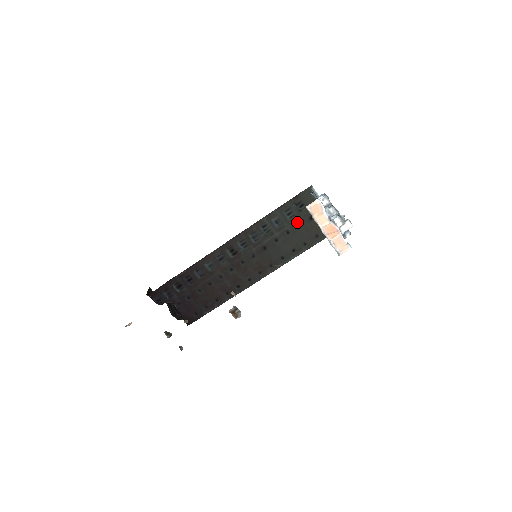
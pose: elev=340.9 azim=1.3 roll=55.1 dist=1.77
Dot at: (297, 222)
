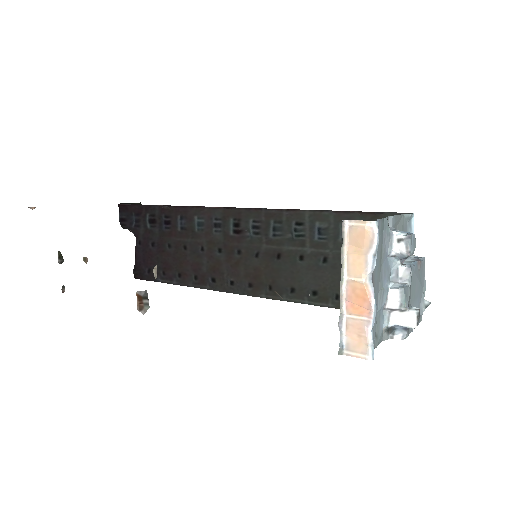
Dot at: occluded
